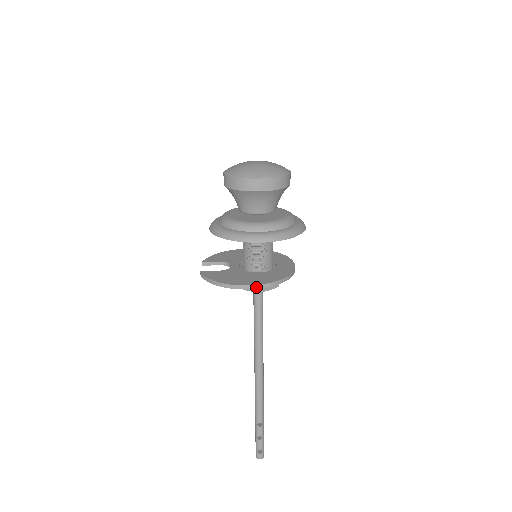
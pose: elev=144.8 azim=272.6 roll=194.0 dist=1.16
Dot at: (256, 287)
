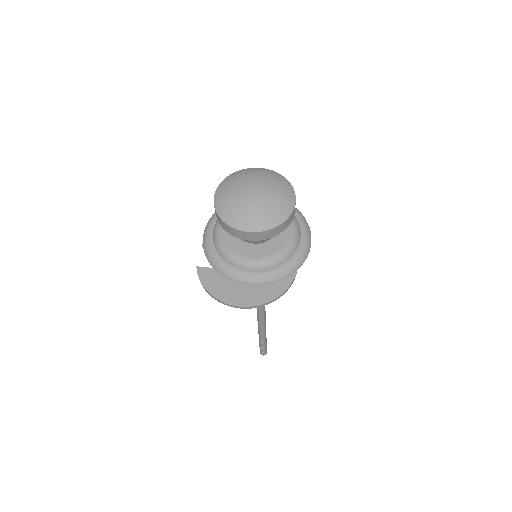
Dot at: (247, 308)
